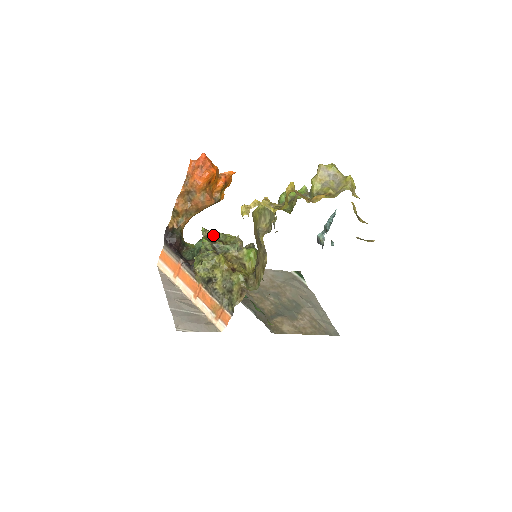
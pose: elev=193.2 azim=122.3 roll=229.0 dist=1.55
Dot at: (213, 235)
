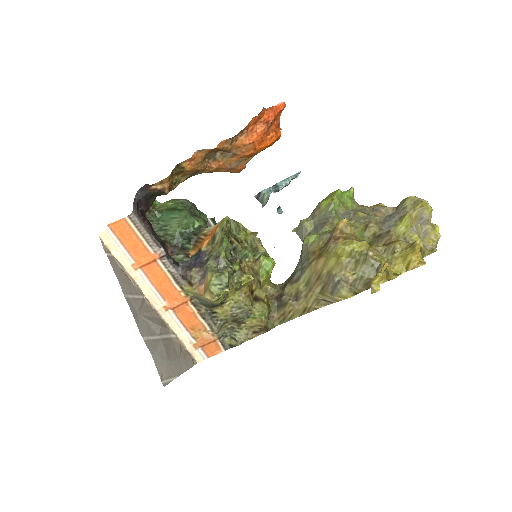
Dot at: (229, 227)
